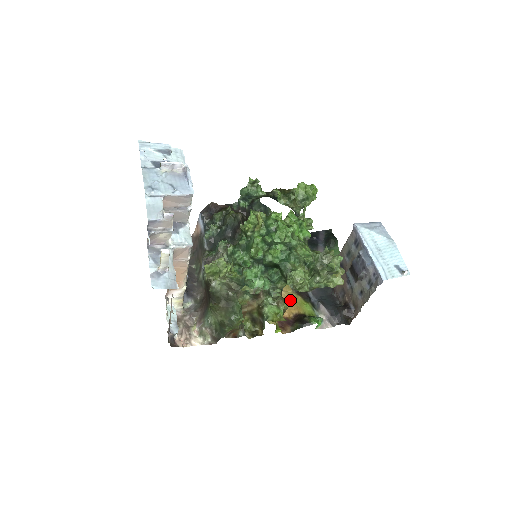
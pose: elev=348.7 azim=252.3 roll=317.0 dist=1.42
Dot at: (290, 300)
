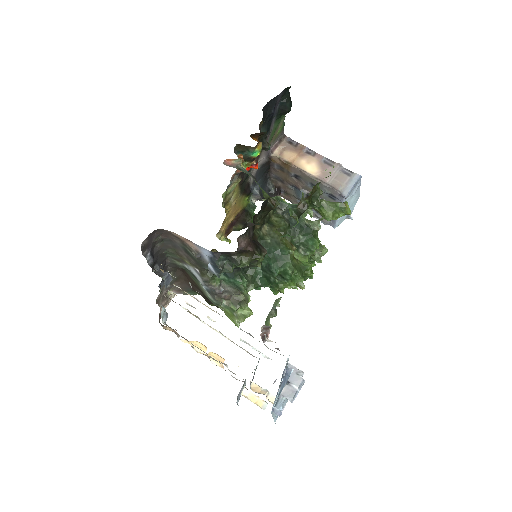
Dot at: (237, 206)
